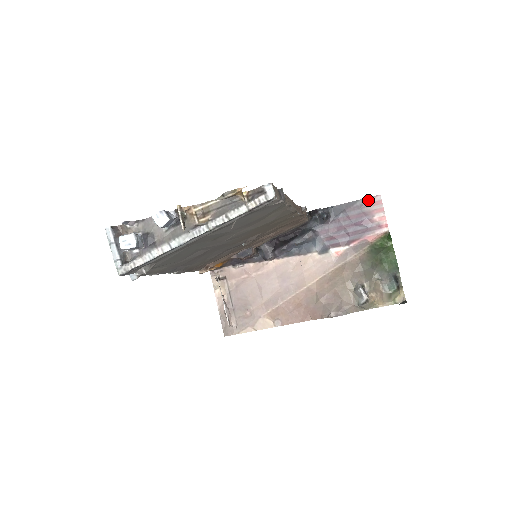
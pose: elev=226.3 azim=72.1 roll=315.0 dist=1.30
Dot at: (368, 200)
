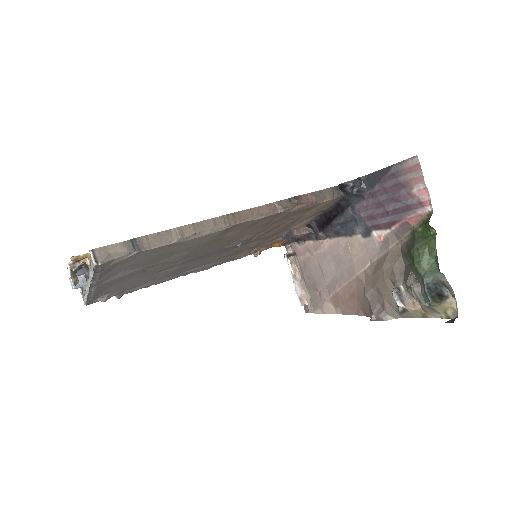
Dot at: (403, 164)
